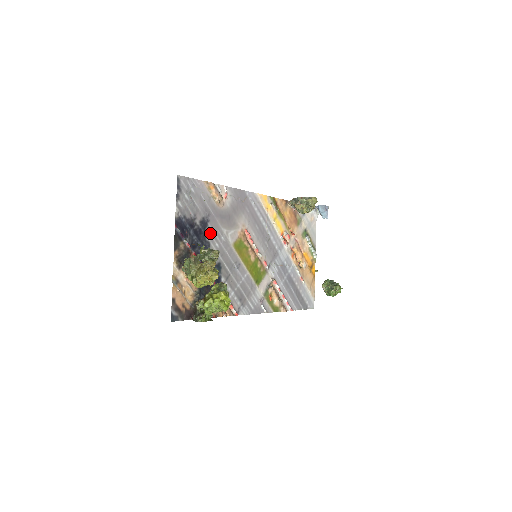
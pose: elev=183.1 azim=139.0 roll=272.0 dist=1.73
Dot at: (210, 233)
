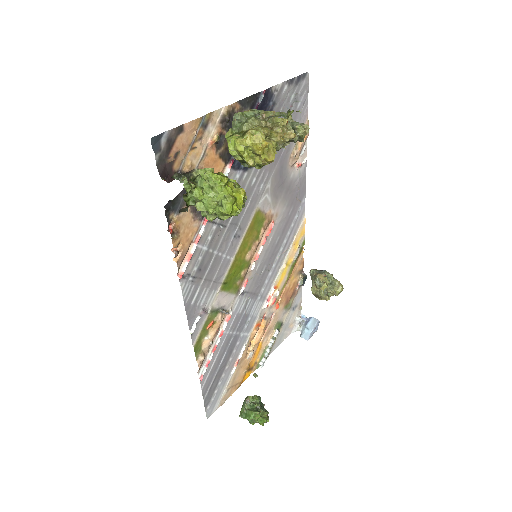
Dot at: occluded
